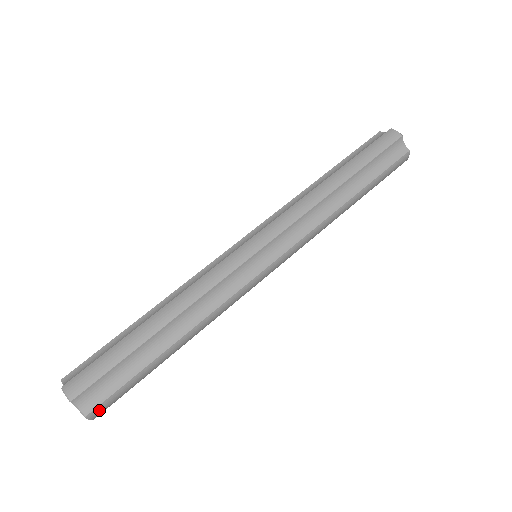
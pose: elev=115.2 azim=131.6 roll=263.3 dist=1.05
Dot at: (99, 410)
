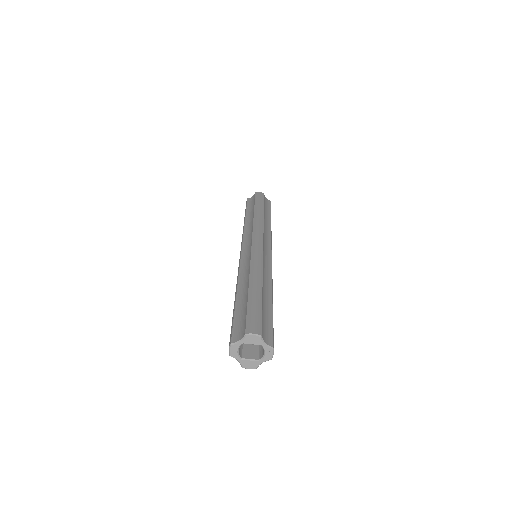
Dot at: (273, 345)
